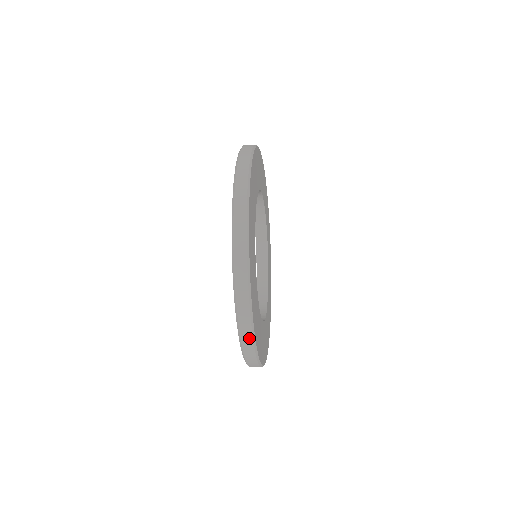
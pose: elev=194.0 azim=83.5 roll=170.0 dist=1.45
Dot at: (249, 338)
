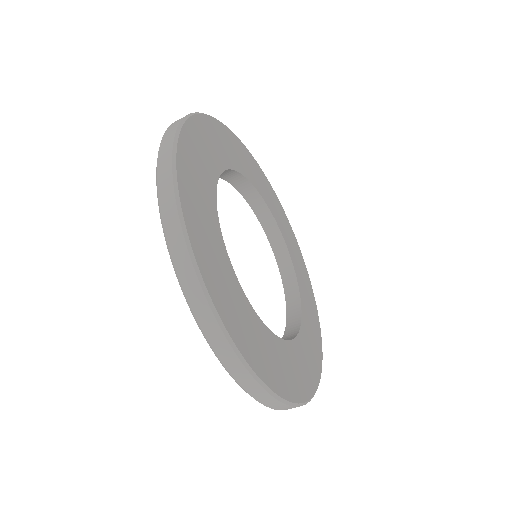
Dot at: (190, 272)
